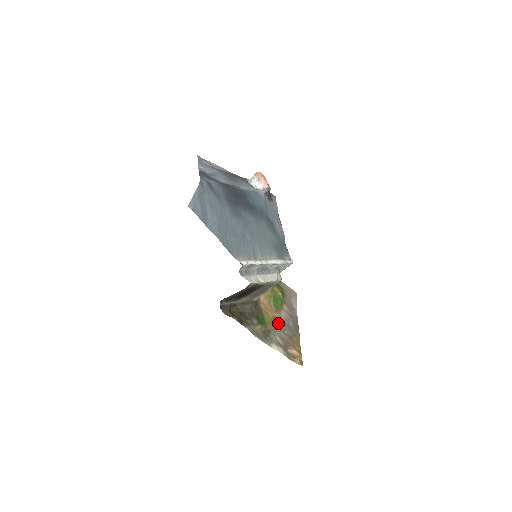
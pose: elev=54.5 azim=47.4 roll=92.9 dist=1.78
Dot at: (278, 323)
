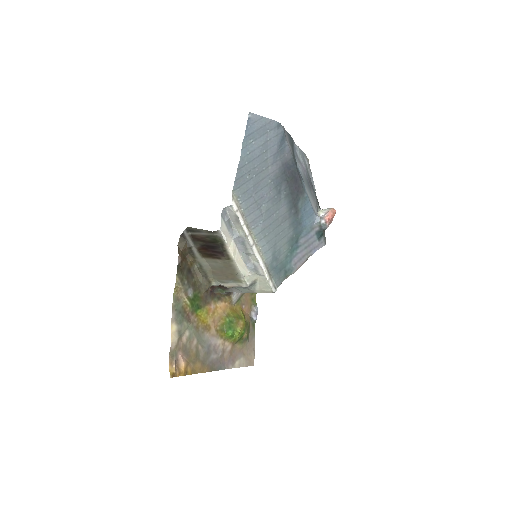
Dot at: (205, 334)
